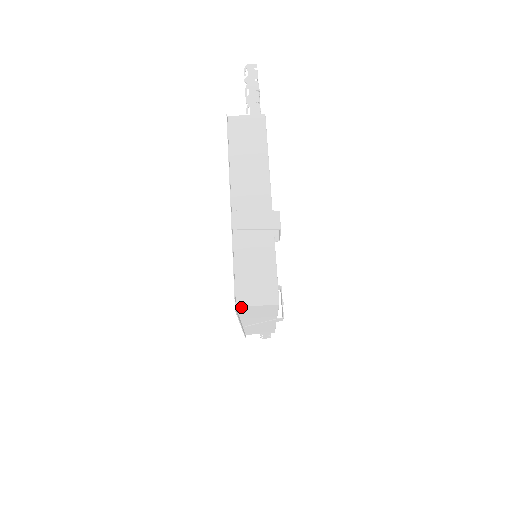
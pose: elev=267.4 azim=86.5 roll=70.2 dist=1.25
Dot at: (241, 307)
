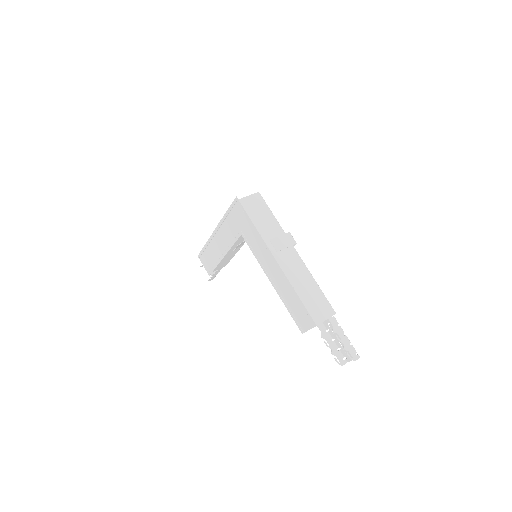
Dot at: (241, 201)
